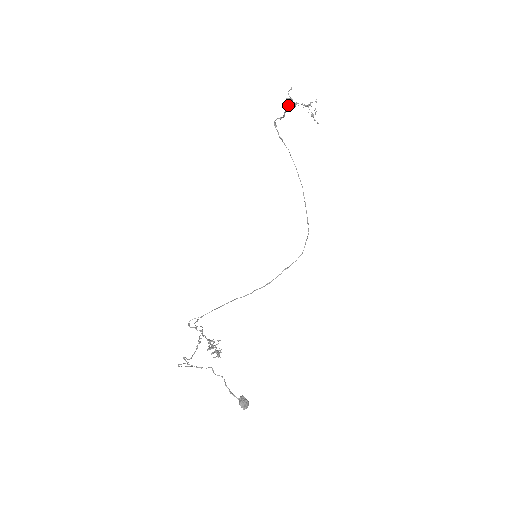
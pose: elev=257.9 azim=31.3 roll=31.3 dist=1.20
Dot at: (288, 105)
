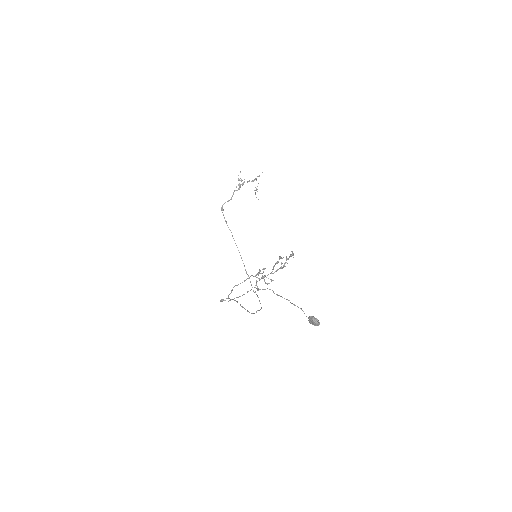
Dot at: (239, 183)
